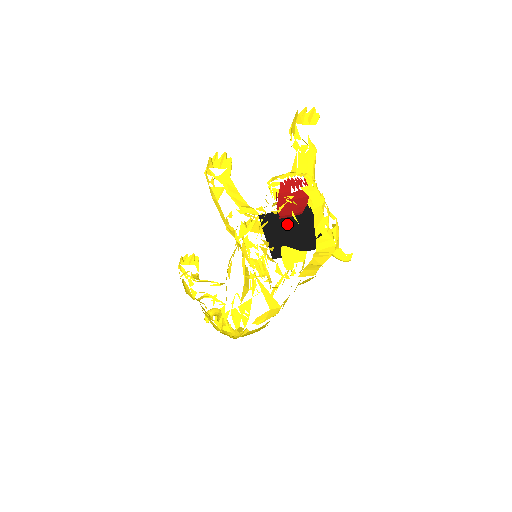
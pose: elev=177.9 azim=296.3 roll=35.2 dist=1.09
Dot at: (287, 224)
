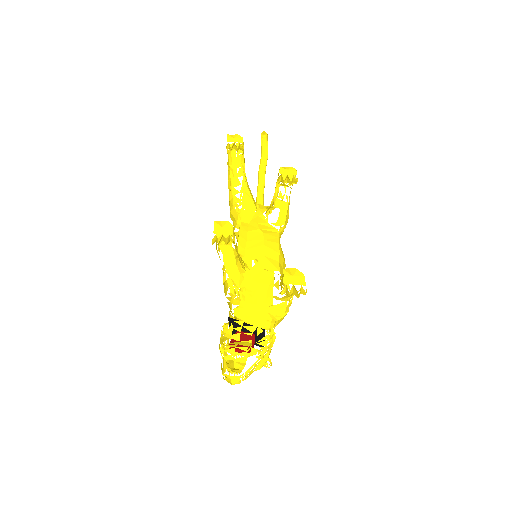
Dot at: (245, 330)
